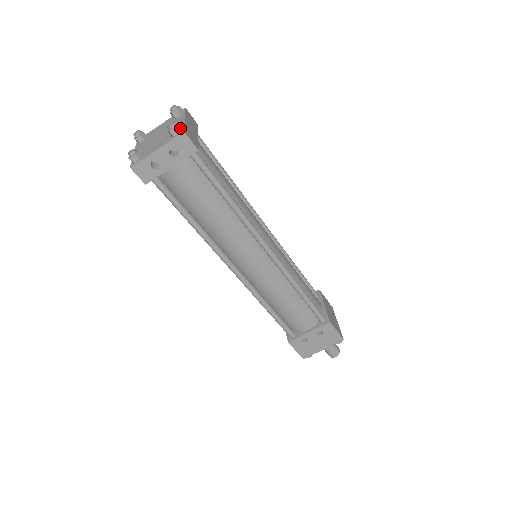
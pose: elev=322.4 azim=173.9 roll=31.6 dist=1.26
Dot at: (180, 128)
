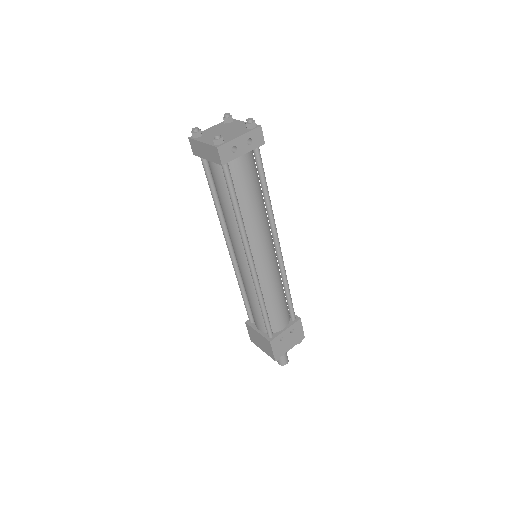
Dot at: (255, 124)
